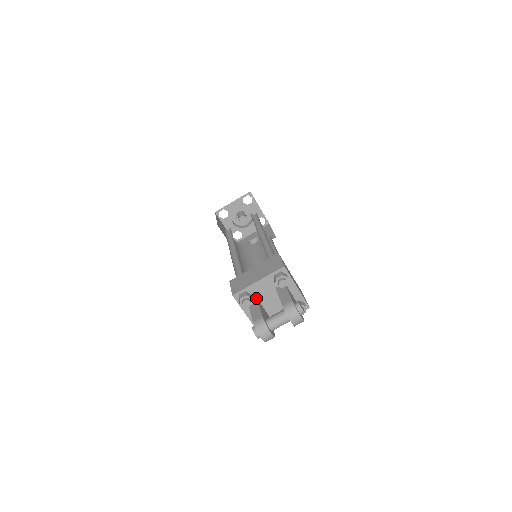
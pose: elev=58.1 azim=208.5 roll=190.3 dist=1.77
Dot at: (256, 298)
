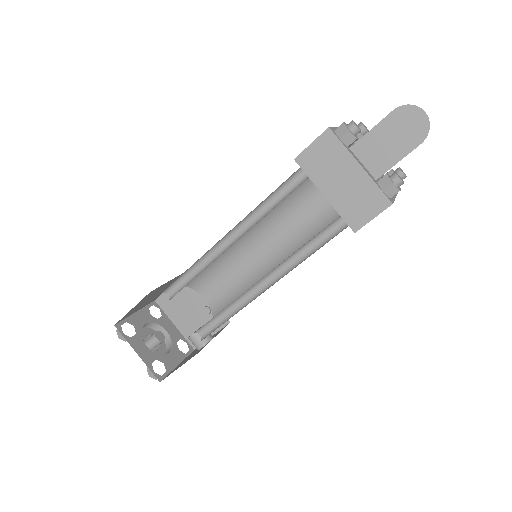
Dot at: occluded
